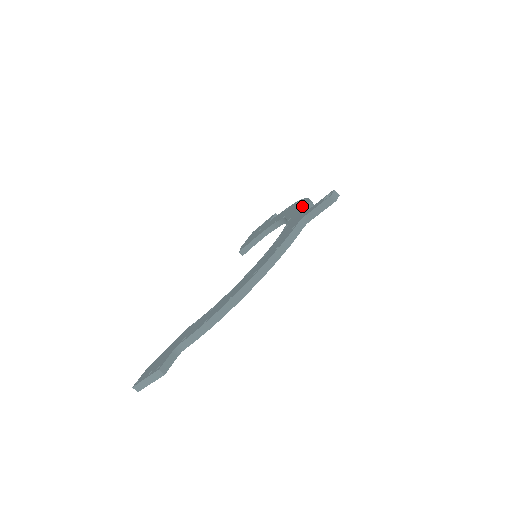
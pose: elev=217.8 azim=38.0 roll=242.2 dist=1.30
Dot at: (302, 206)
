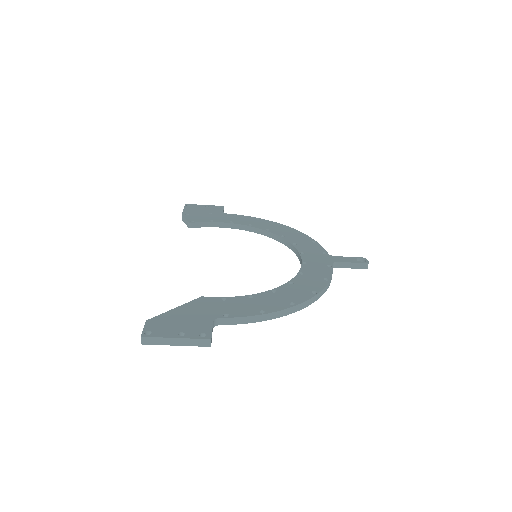
Dot at: (307, 240)
